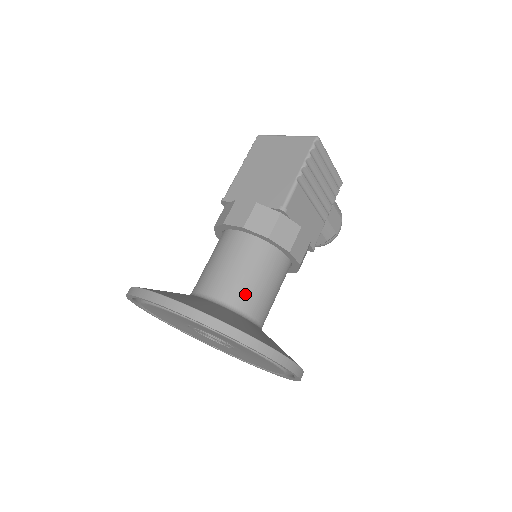
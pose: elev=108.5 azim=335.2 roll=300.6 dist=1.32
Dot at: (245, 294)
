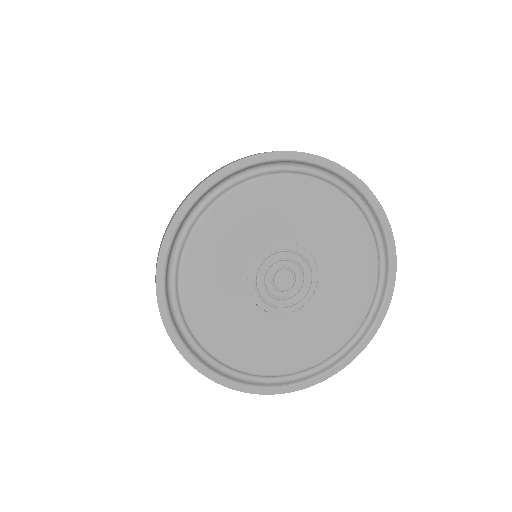
Dot at: occluded
